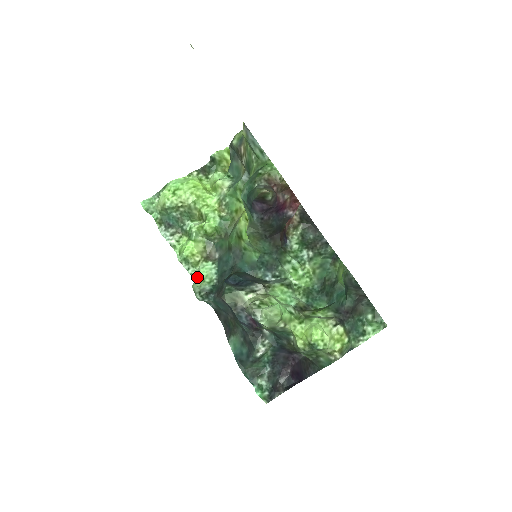
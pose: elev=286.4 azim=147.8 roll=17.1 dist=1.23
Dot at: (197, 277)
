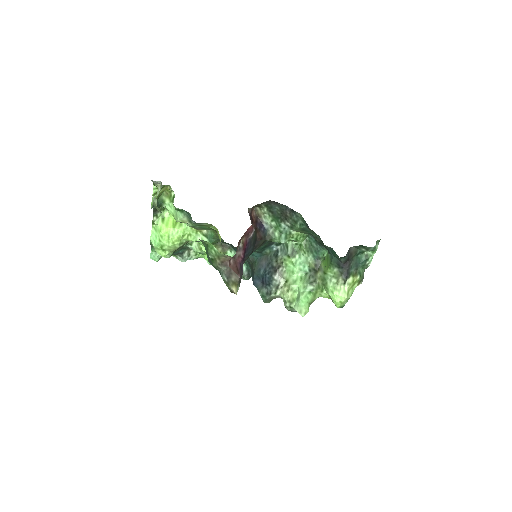
Dot at: occluded
